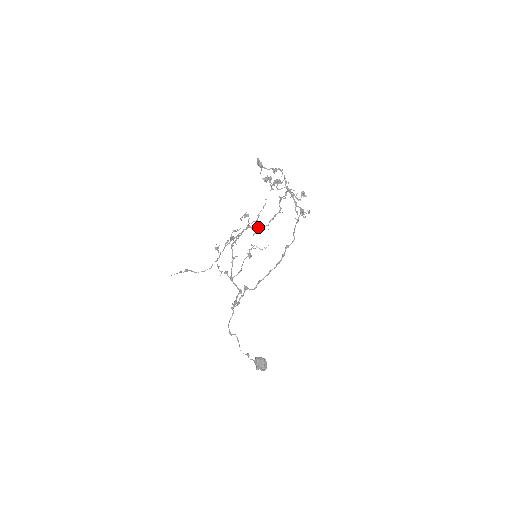
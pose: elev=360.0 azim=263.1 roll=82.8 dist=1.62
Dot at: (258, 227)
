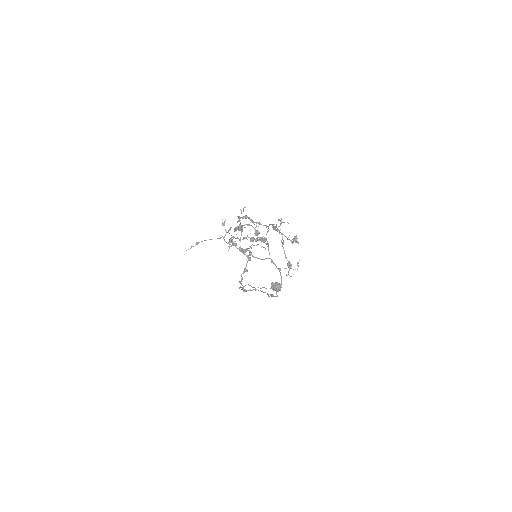
Dot at: (259, 224)
